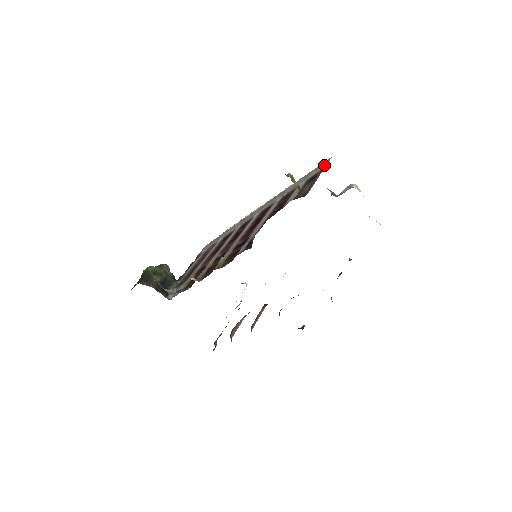
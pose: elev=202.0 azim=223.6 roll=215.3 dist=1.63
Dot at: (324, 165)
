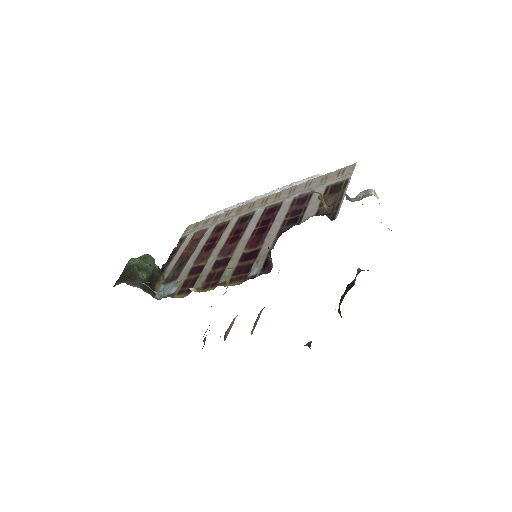
Dot at: (349, 174)
